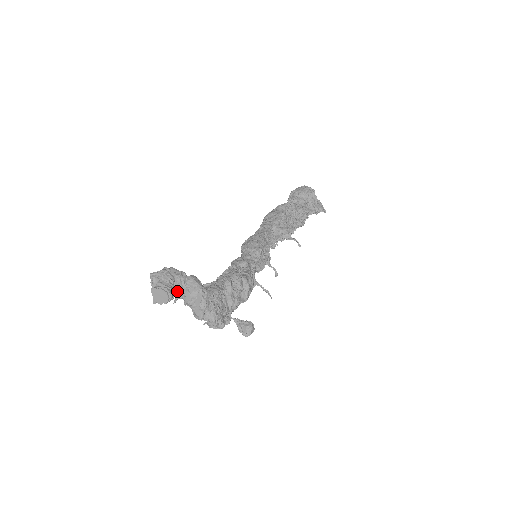
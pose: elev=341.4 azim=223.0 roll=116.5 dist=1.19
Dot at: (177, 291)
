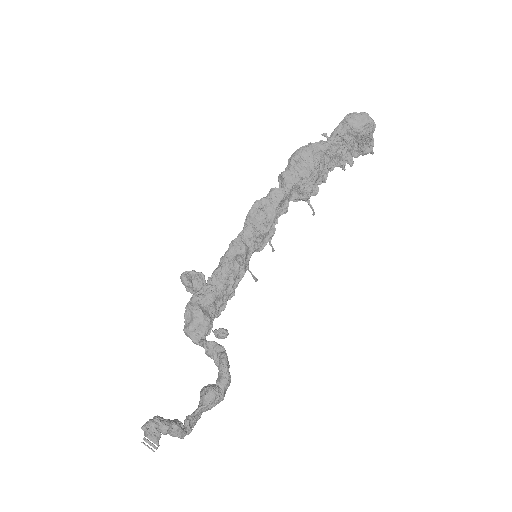
Dot at: occluded
